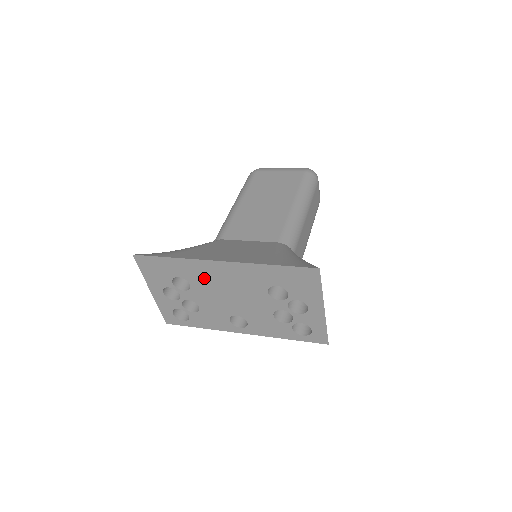
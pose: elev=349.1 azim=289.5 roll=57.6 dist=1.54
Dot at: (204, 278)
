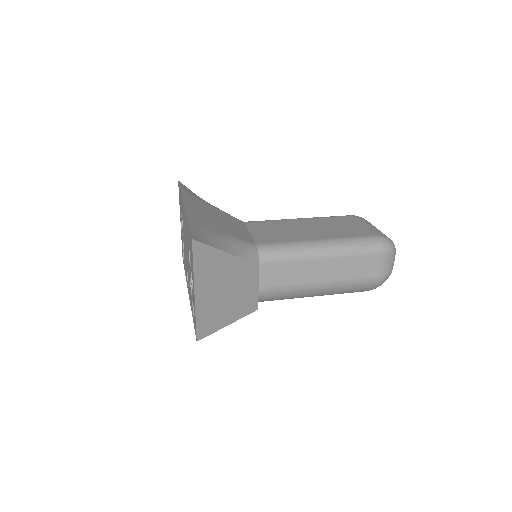
Dot at: occluded
